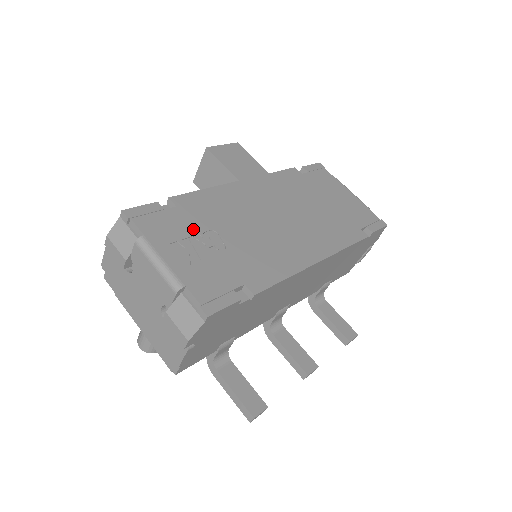
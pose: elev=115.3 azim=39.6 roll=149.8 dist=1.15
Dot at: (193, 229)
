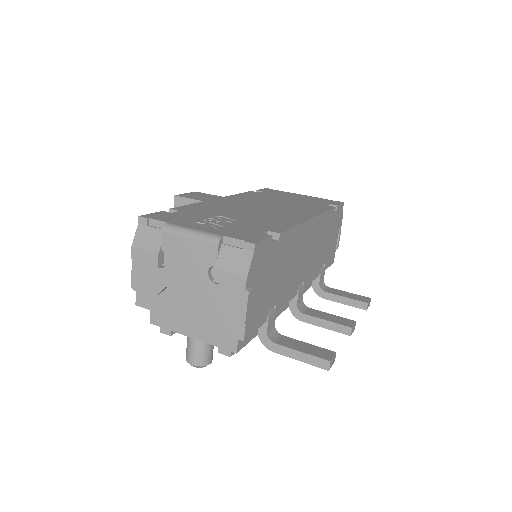
Dot at: (203, 217)
